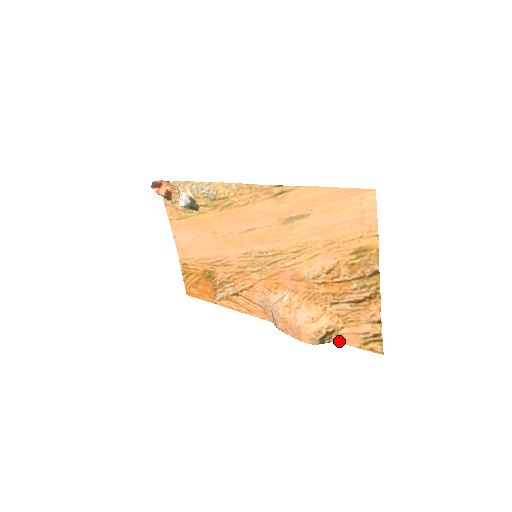
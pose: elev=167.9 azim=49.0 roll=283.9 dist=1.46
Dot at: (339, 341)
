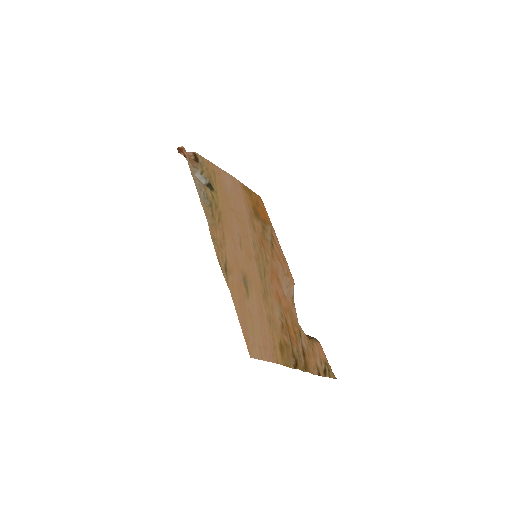
Dot at: (319, 342)
